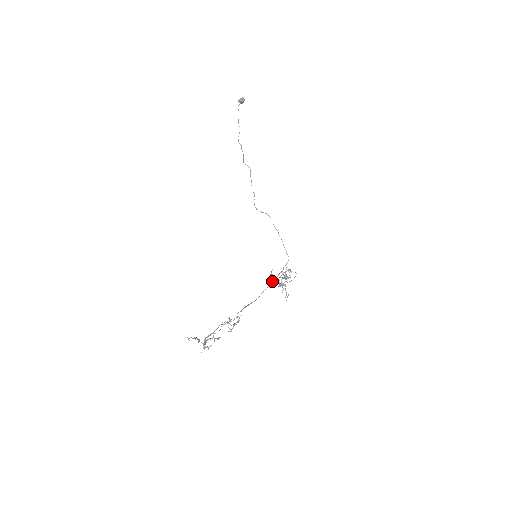
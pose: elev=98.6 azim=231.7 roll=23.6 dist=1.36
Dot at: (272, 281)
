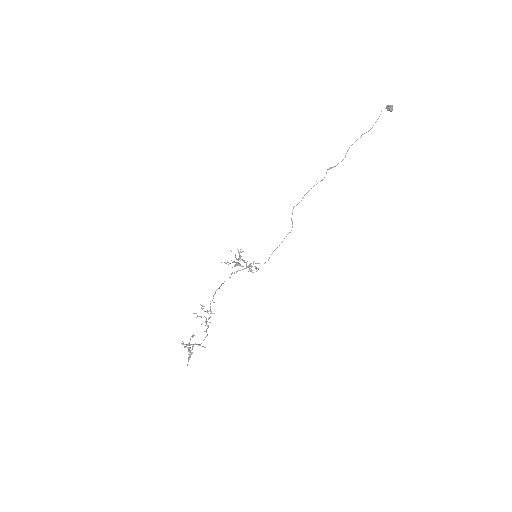
Dot at: occluded
